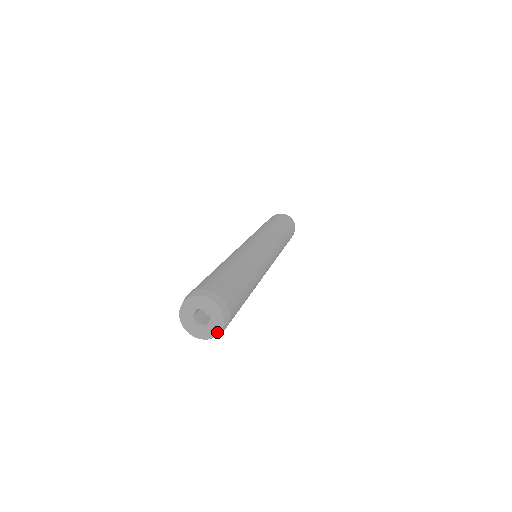
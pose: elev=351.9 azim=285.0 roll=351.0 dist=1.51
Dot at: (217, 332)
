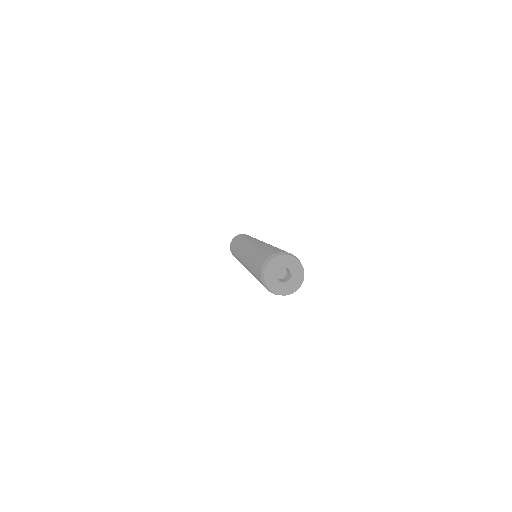
Dot at: (295, 289)
